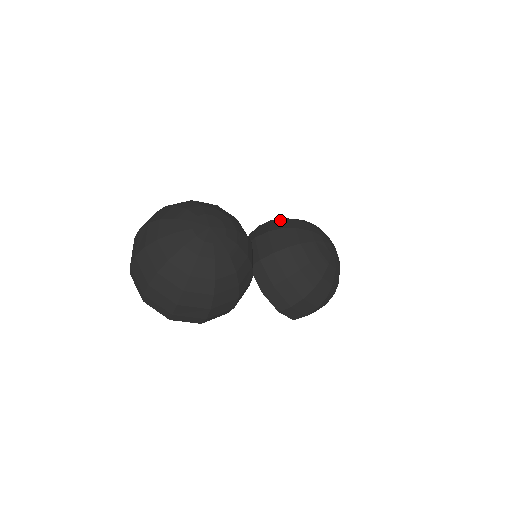
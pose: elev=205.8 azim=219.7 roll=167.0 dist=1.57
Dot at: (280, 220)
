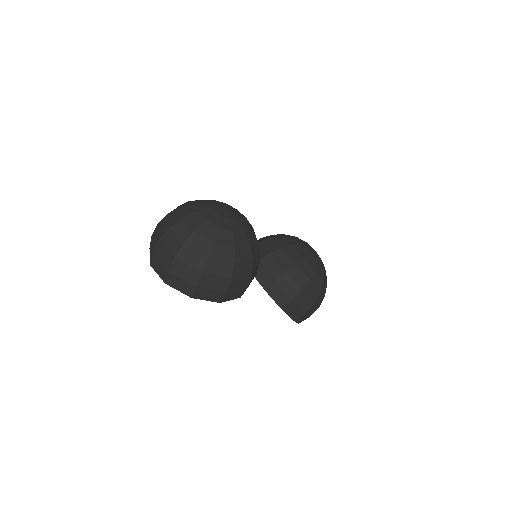
Dot at: (269, 236)
